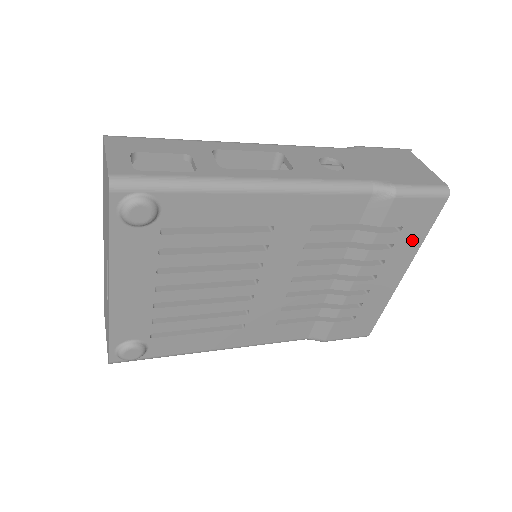
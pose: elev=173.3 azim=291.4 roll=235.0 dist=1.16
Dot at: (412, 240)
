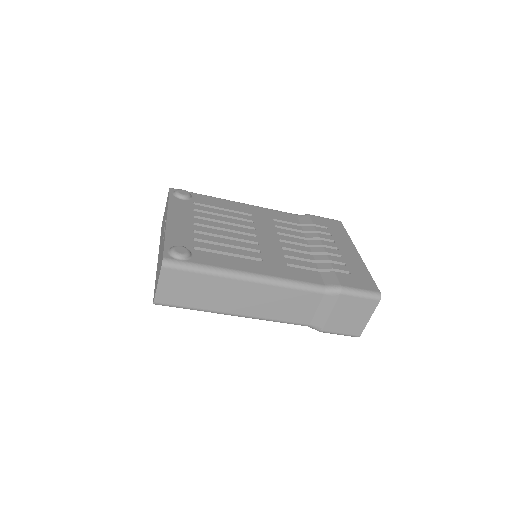
Dot at: (341, 235)
